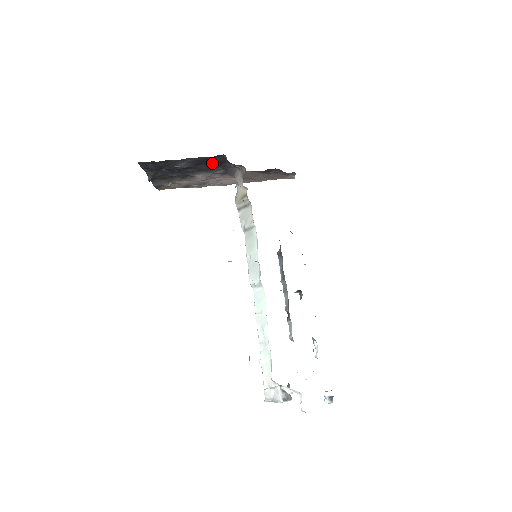
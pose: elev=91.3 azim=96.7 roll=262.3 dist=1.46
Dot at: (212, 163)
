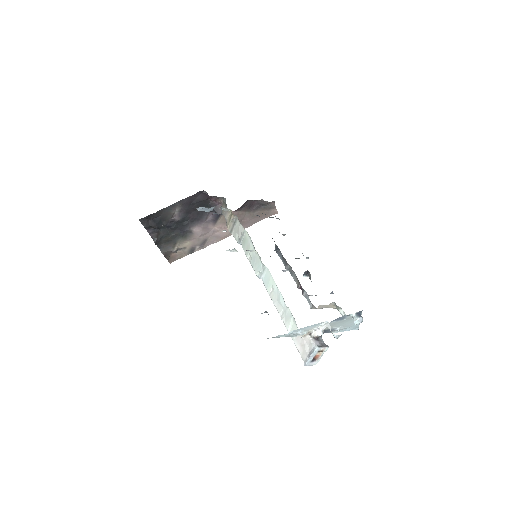
Dot at: (199, 206)
